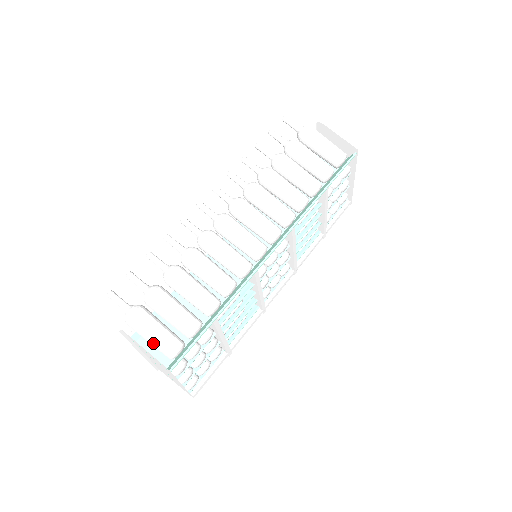
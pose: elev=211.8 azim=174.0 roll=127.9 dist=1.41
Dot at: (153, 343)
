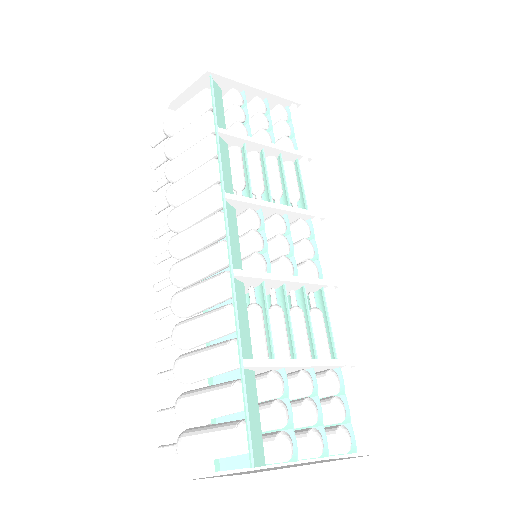
Dot at: (218, 456)
